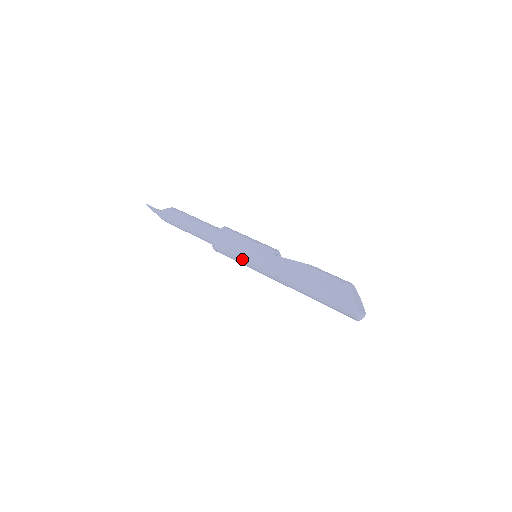
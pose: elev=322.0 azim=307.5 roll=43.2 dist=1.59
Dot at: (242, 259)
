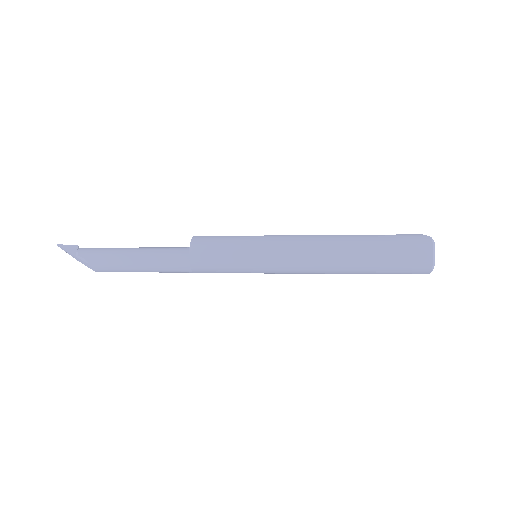
Dot at: (245, 243)
